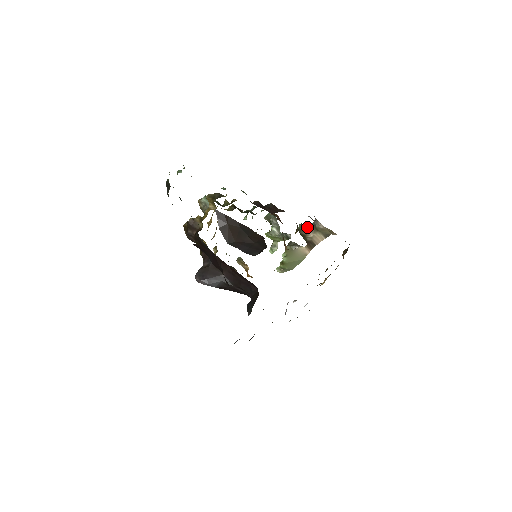
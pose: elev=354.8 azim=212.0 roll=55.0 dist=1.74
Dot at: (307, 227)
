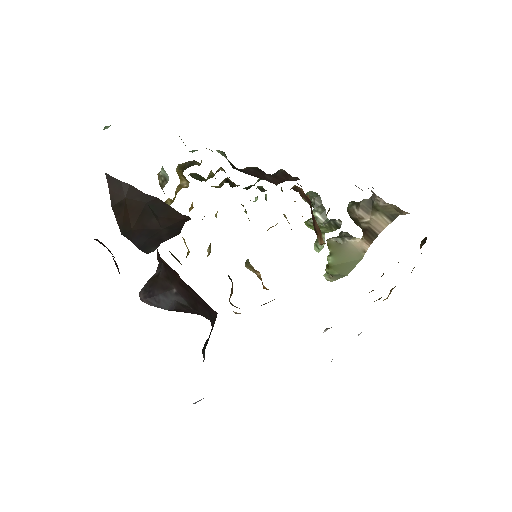
Dot at: (359, 206)
